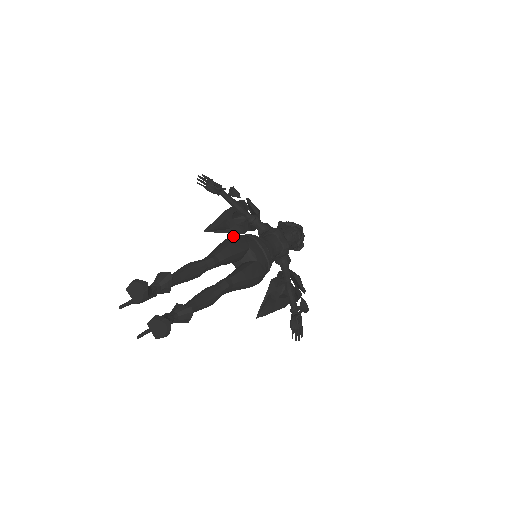
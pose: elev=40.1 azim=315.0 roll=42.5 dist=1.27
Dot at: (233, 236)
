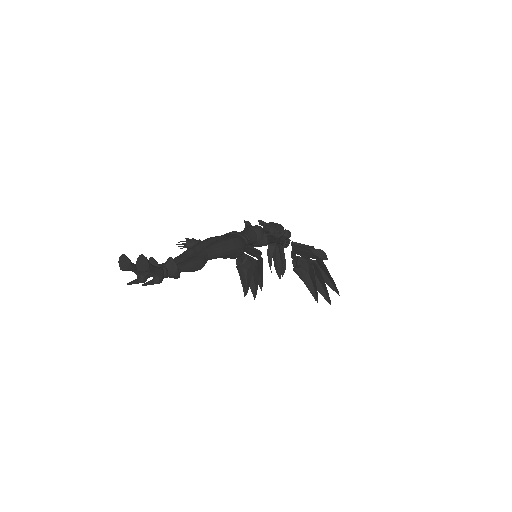
Dot at: occluded
